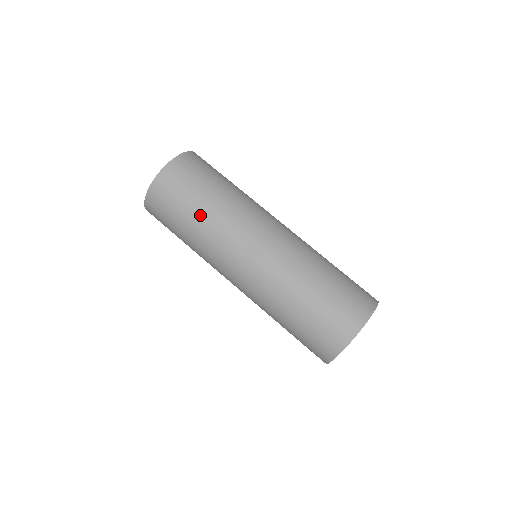
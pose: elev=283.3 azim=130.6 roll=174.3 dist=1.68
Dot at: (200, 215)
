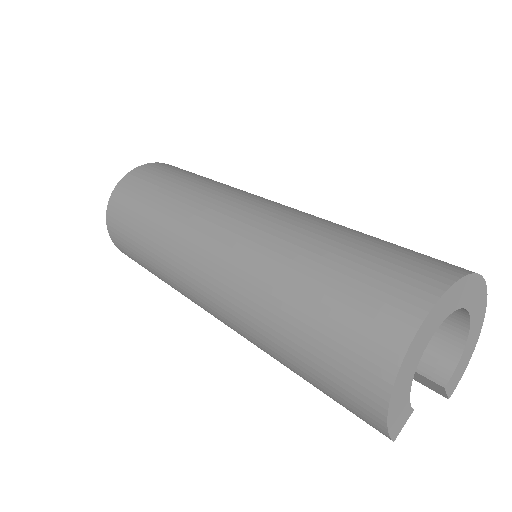
Dot at: occluded
